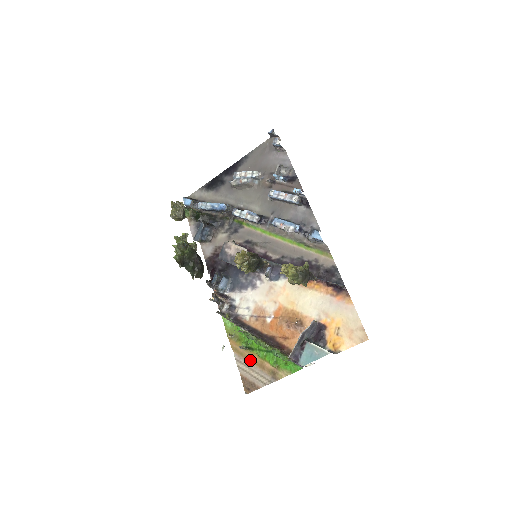
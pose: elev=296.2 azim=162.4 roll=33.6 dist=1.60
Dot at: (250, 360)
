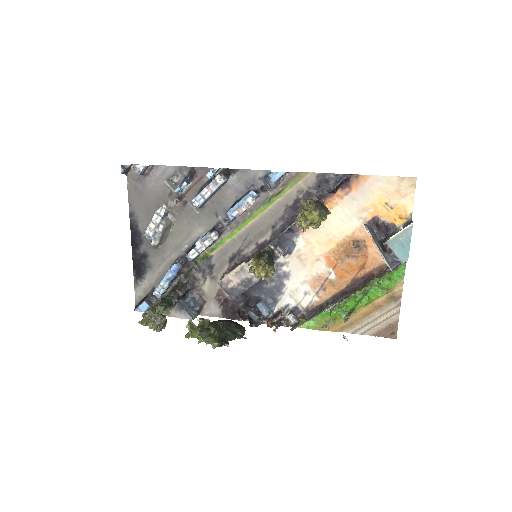
Dot at: (363, 317)
